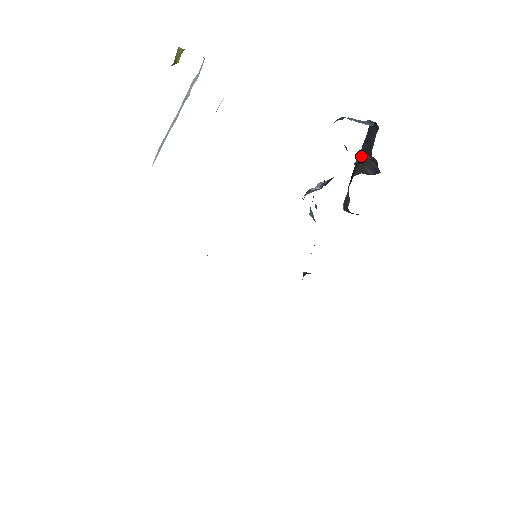
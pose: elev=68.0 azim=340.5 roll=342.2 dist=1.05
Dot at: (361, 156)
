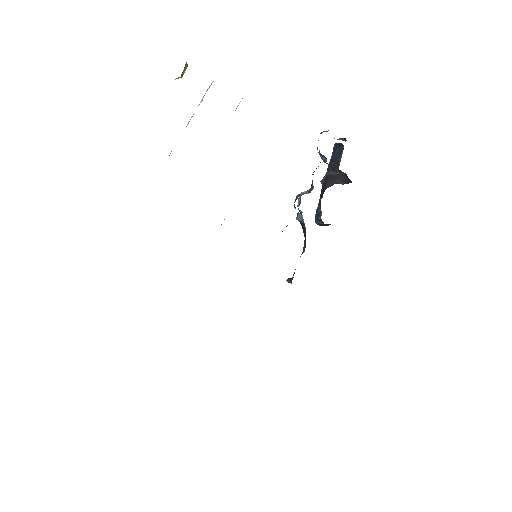
Dot at: (329, 173)
